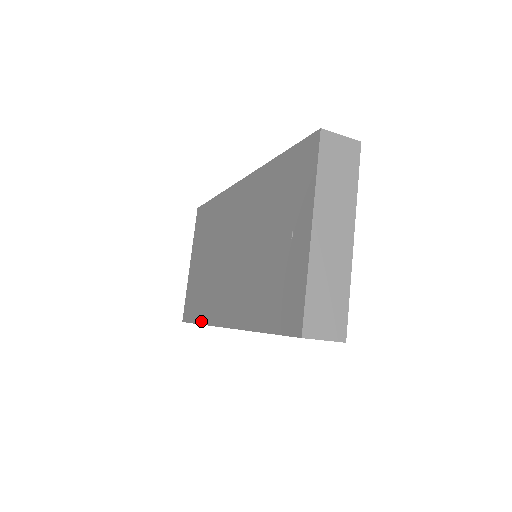
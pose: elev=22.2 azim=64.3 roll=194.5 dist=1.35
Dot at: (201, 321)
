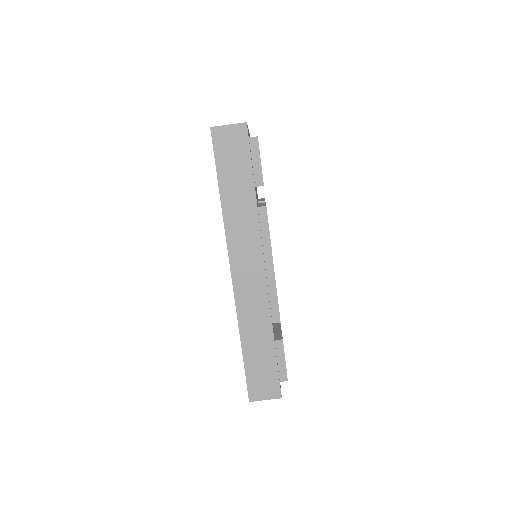
Dot at: occluded
